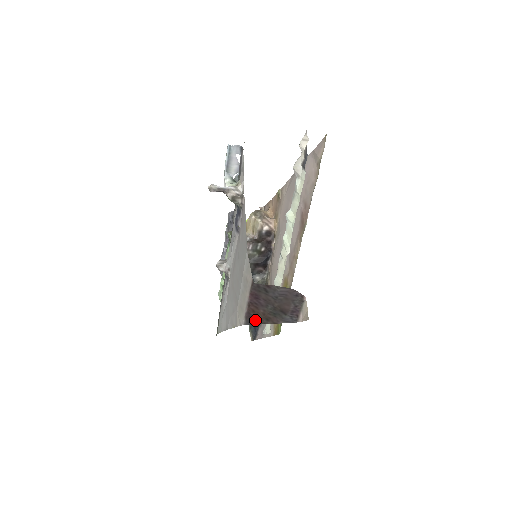
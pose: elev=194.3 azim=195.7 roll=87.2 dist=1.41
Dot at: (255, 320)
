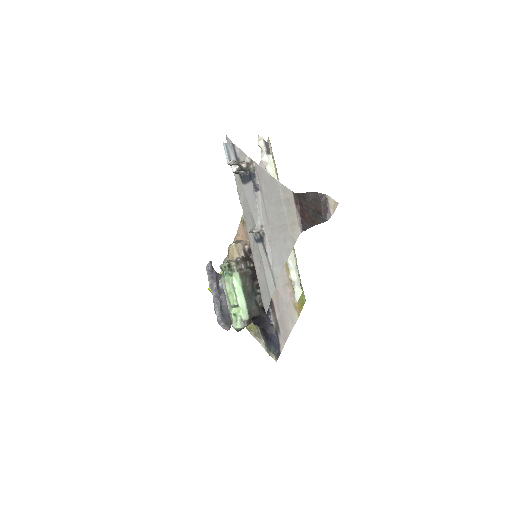
Dot at: (306, 225)
